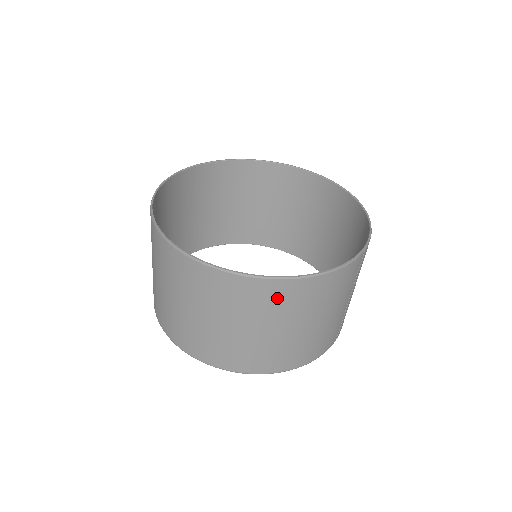
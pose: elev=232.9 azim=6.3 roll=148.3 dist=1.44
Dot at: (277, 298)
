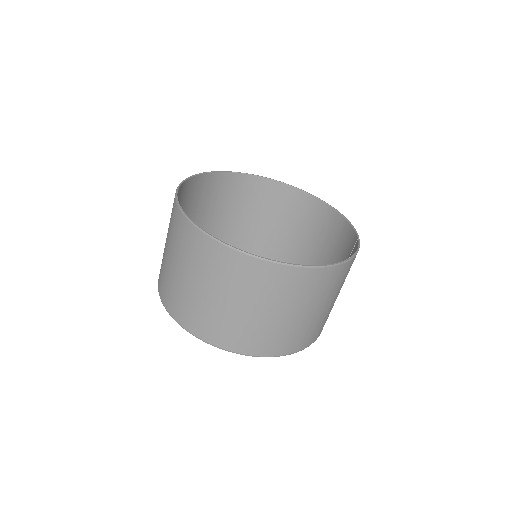
Dot at: (321, 283)
